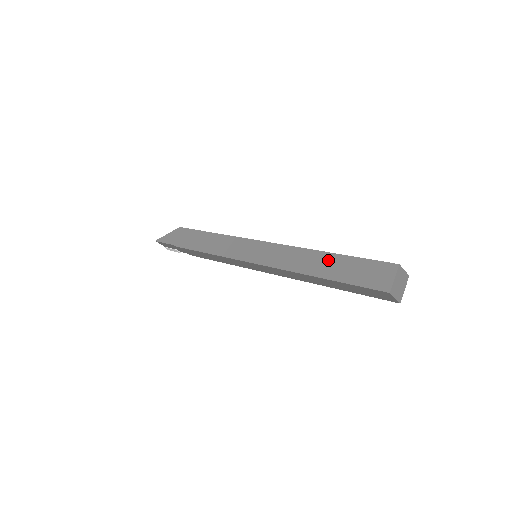
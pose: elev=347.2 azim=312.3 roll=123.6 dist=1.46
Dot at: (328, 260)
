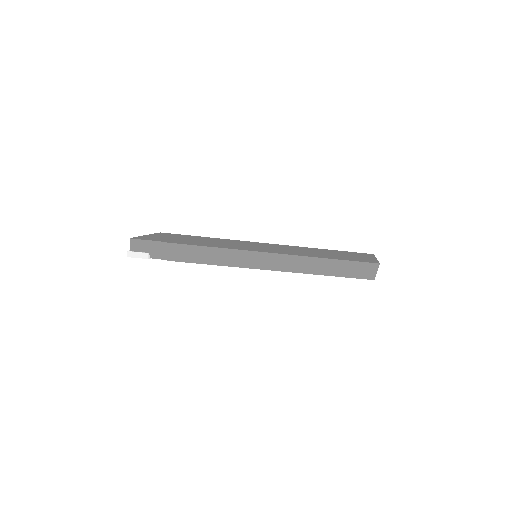
Dot at: (329, 252)
